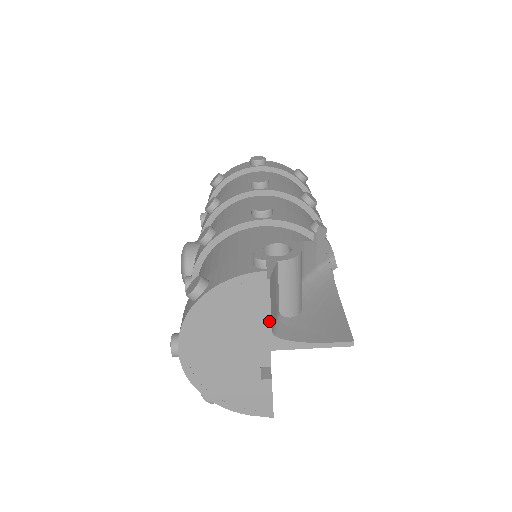
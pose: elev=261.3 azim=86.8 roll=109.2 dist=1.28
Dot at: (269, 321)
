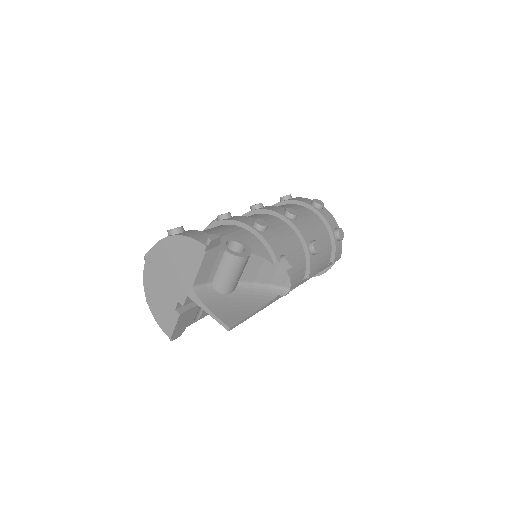
Dot at: (194, 277)
